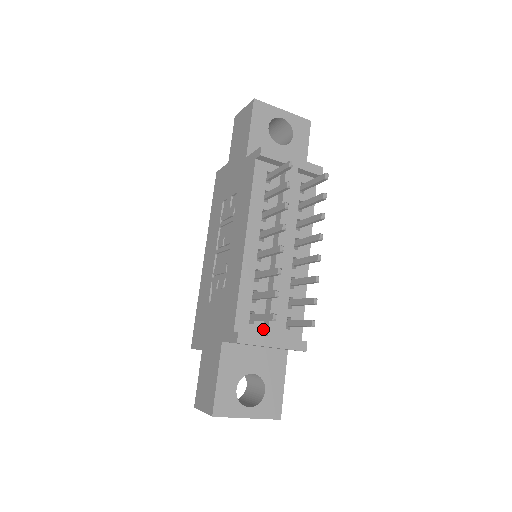
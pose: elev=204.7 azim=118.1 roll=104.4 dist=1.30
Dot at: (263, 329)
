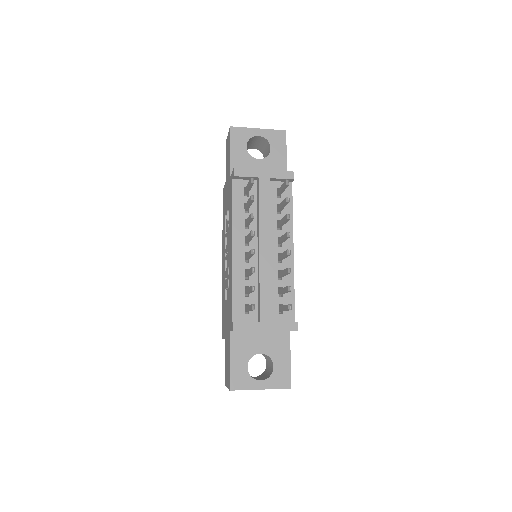
Dot at: (258, 317)
